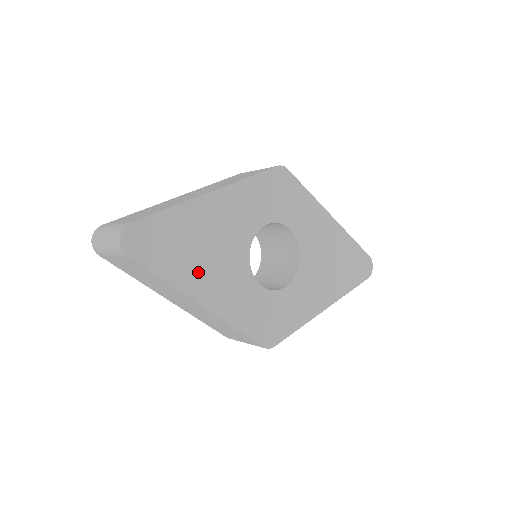
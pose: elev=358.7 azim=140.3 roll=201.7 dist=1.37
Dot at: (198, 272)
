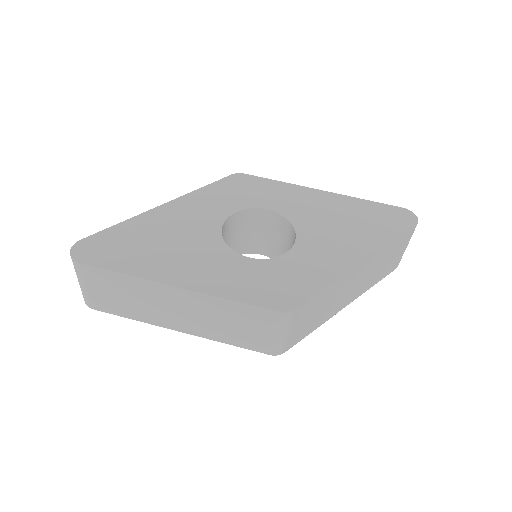
Dot at: (161, 260)
